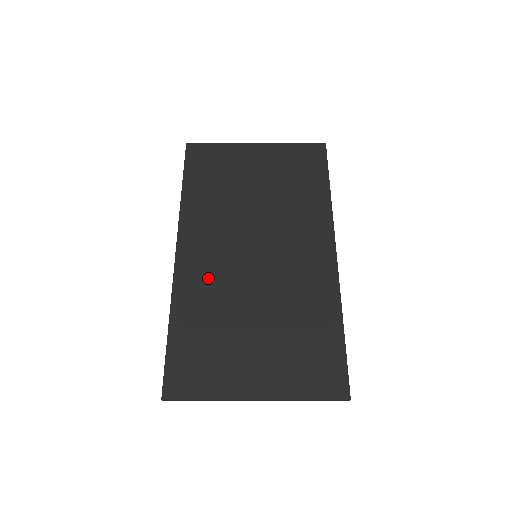
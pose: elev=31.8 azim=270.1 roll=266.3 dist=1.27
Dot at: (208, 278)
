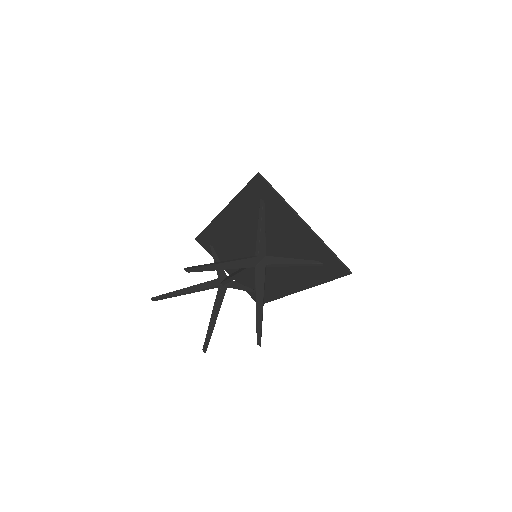
Dot at: (244, 223)
